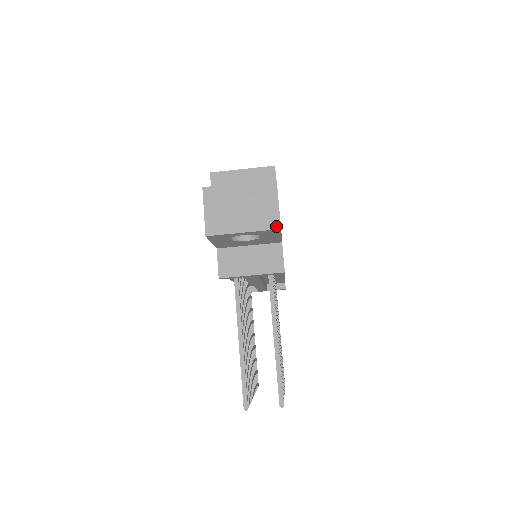
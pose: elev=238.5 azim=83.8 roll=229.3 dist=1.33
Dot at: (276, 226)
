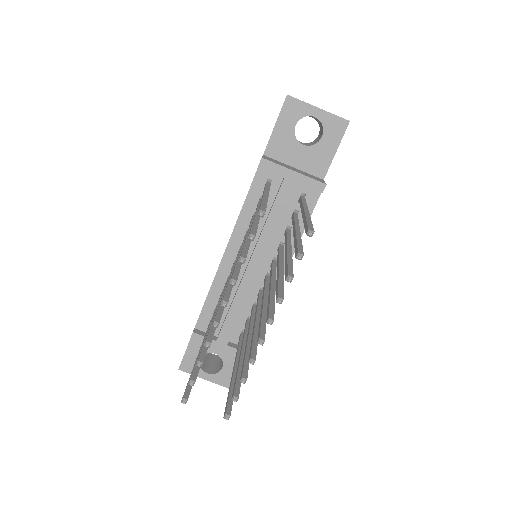
Dot at: occluded
